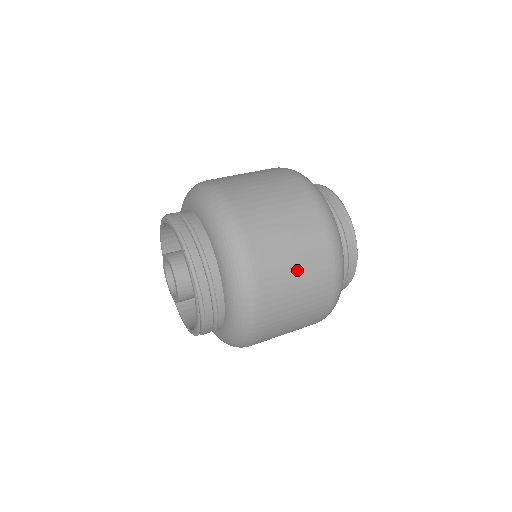
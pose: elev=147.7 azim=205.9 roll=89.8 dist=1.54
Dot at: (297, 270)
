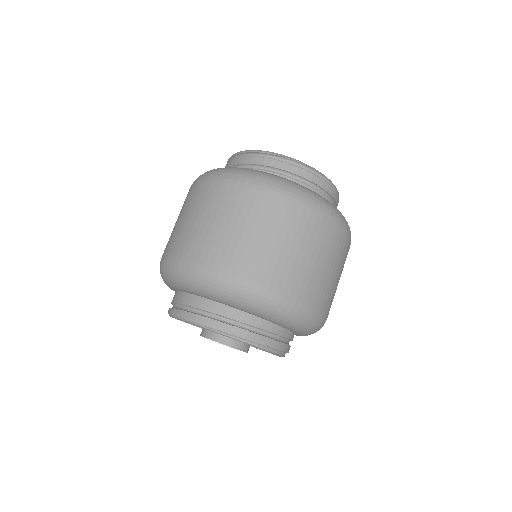
Dot at: (335, 273)
